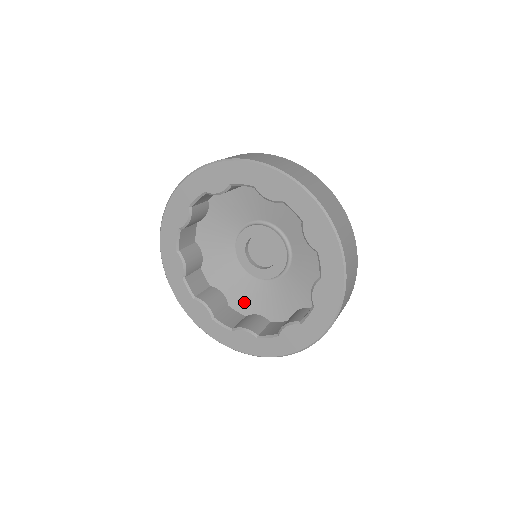
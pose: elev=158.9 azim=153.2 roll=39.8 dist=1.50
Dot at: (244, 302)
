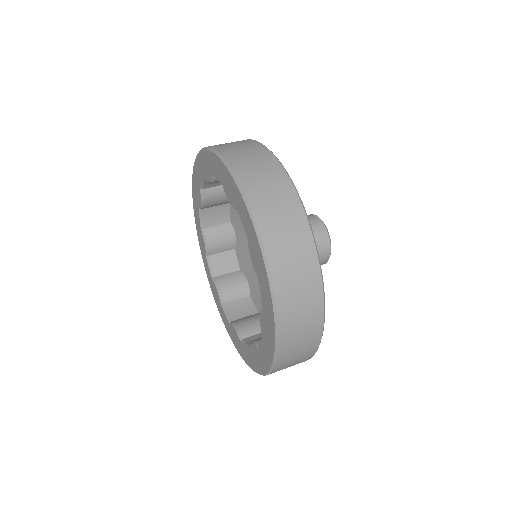
Dot at: (259, 298)
